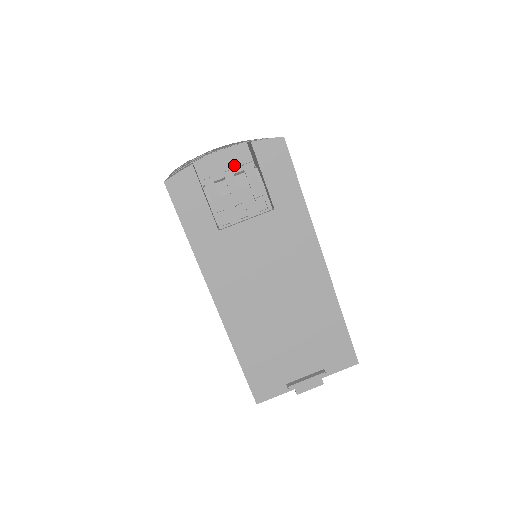
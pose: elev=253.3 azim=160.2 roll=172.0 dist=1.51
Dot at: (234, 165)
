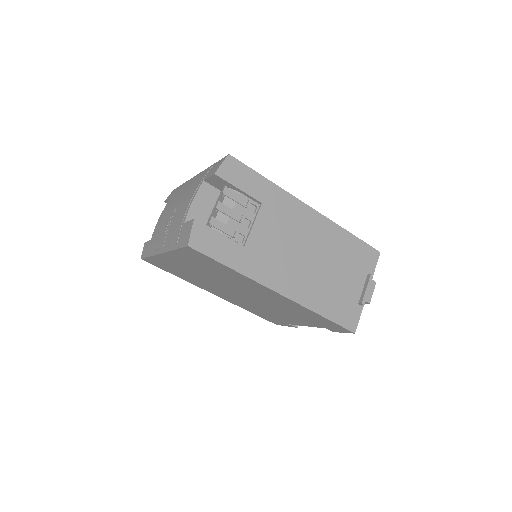
Dot at: (209, 202)
